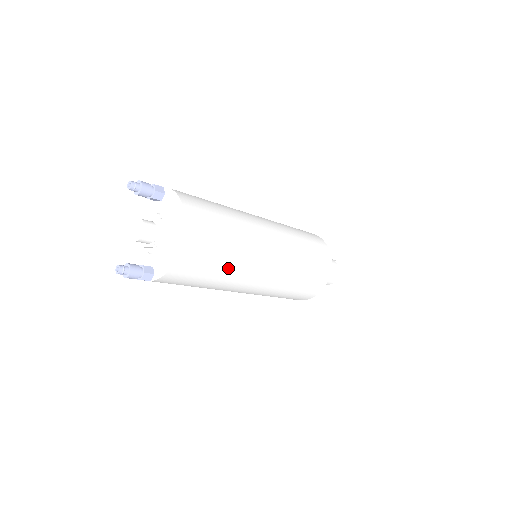
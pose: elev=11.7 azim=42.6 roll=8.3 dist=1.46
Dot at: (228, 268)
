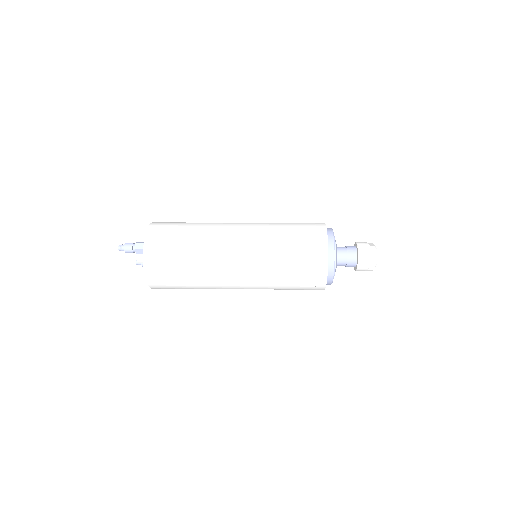
Dot at: occluded
